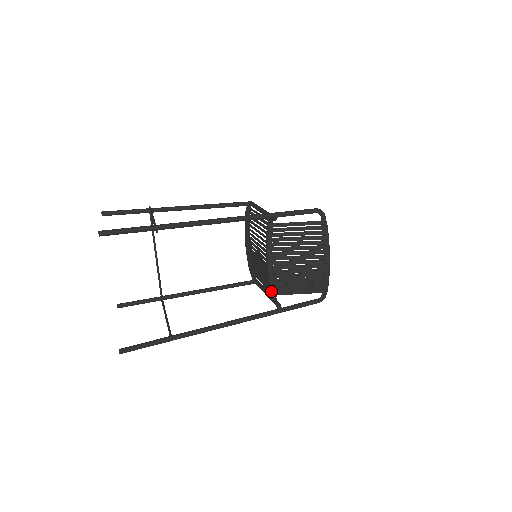
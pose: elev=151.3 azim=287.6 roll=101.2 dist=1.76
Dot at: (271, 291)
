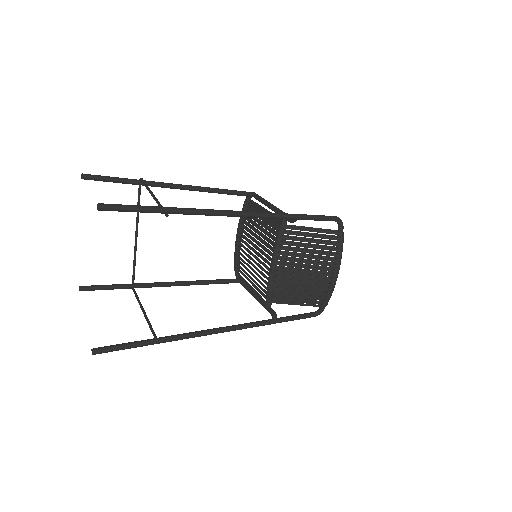
Dot at: (268, 298)
